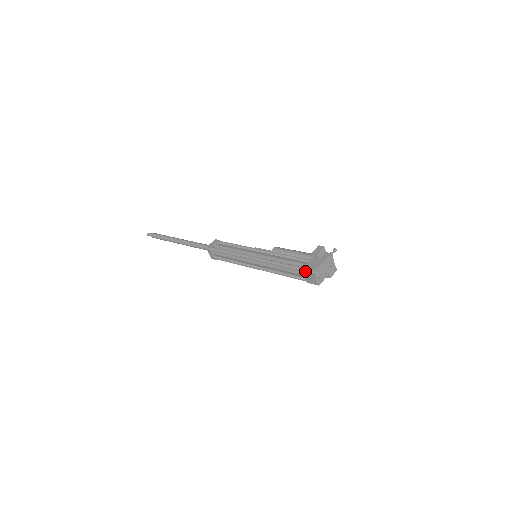
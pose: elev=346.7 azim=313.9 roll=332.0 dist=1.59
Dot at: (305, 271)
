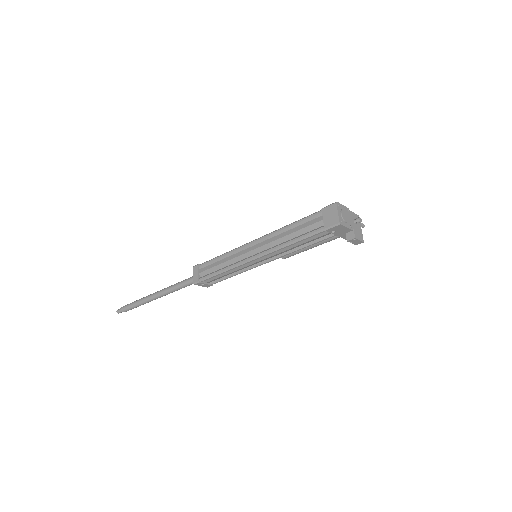
Dot at: (324, 208)
